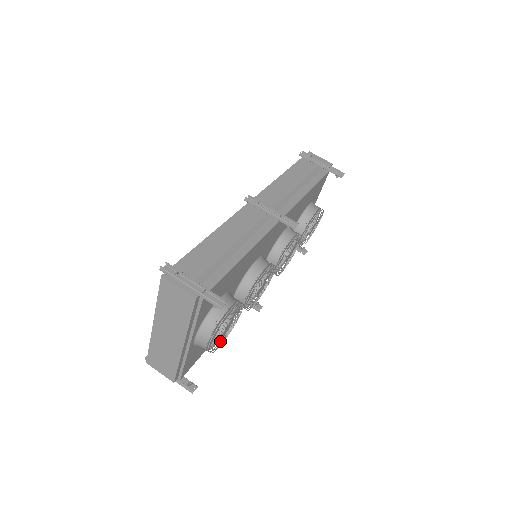
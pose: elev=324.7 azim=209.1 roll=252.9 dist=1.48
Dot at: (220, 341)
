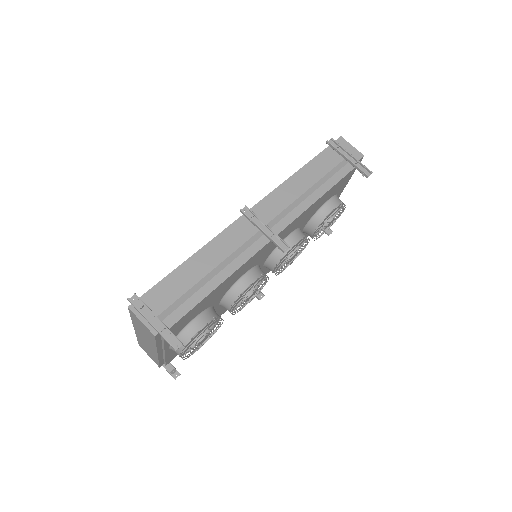
Dot at: (198, 347)
